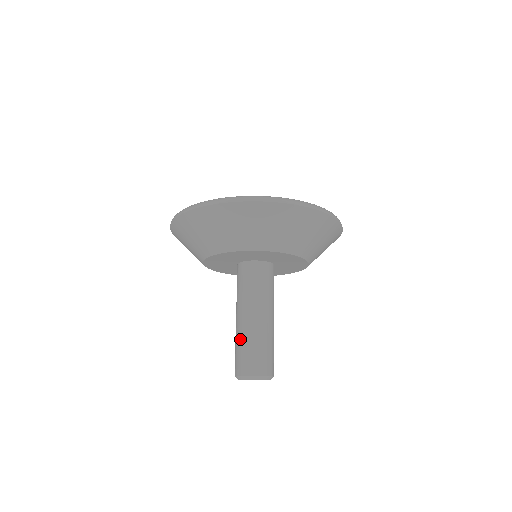
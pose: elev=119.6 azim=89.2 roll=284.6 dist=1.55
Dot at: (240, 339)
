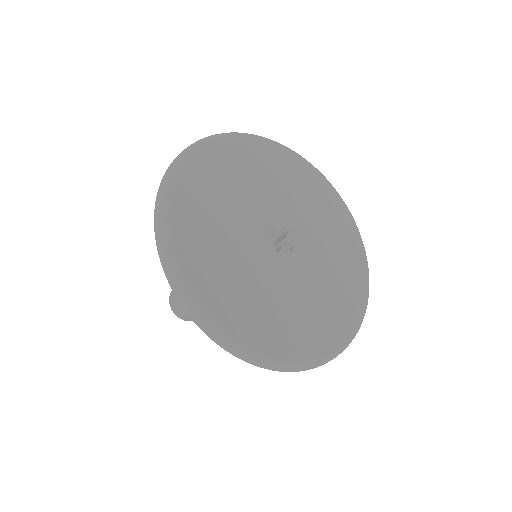
Dot at: occluded
